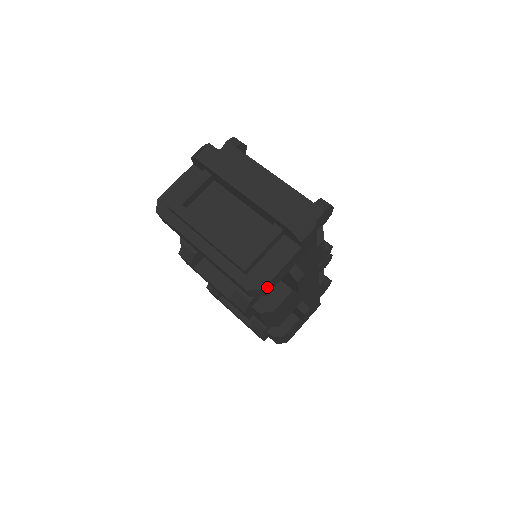
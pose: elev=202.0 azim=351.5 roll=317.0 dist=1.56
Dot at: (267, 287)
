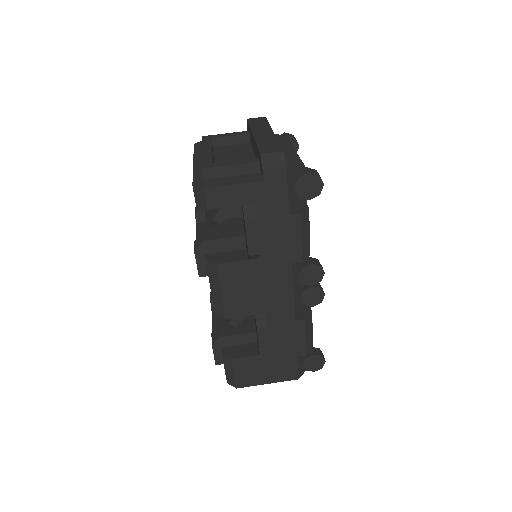
Dot at: (211, 193)
